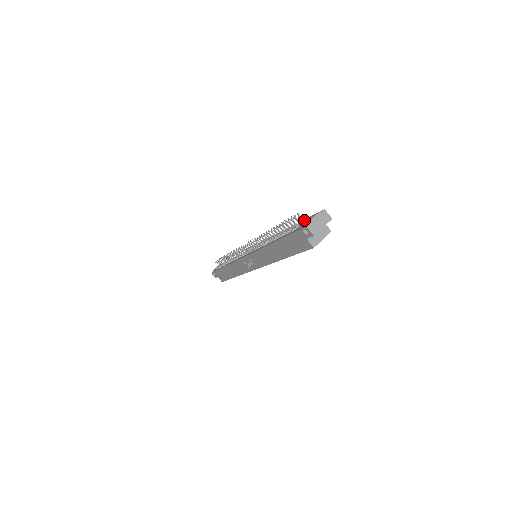
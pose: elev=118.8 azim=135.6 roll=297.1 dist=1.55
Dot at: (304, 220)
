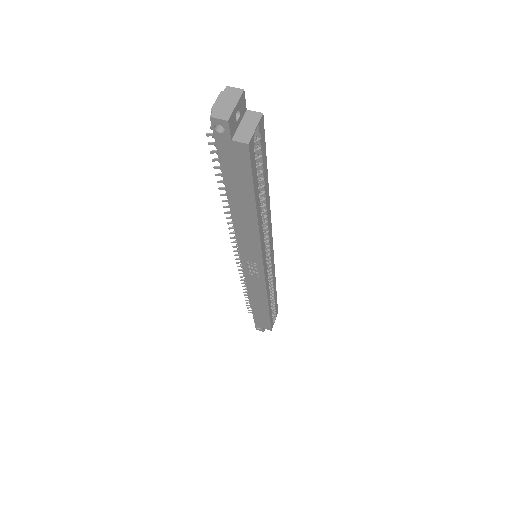
Dot at: occluded
